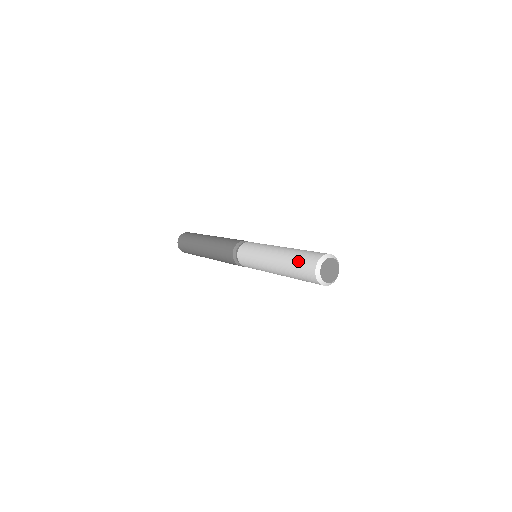
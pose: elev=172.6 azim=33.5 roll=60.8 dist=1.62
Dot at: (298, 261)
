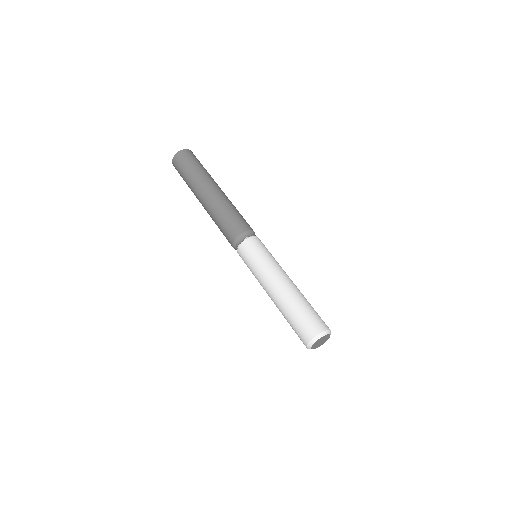
Dot at: (300, 316)
